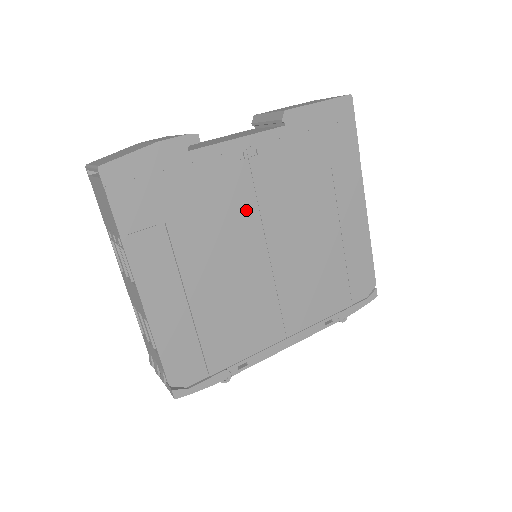
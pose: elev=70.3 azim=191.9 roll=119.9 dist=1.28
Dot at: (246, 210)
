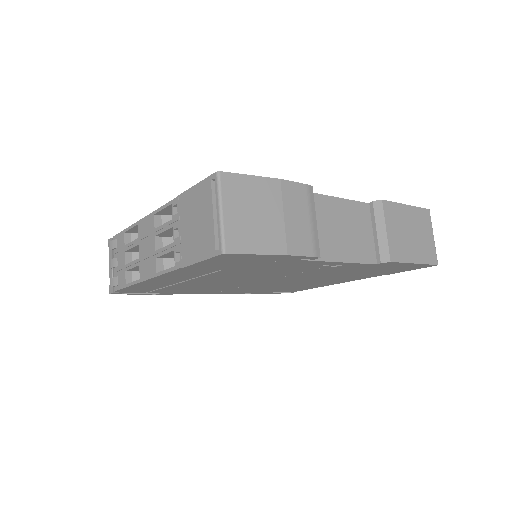
Dot at: (284, 274)
